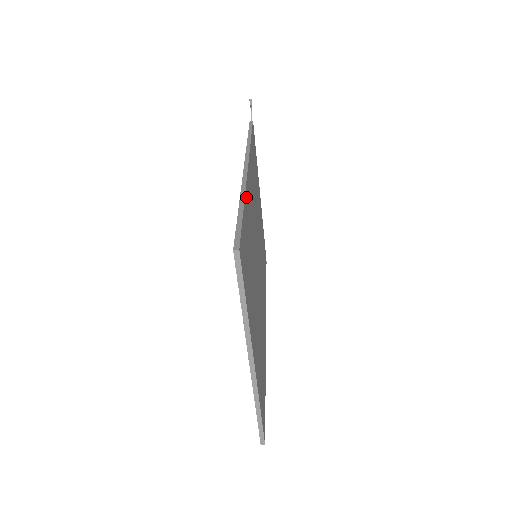
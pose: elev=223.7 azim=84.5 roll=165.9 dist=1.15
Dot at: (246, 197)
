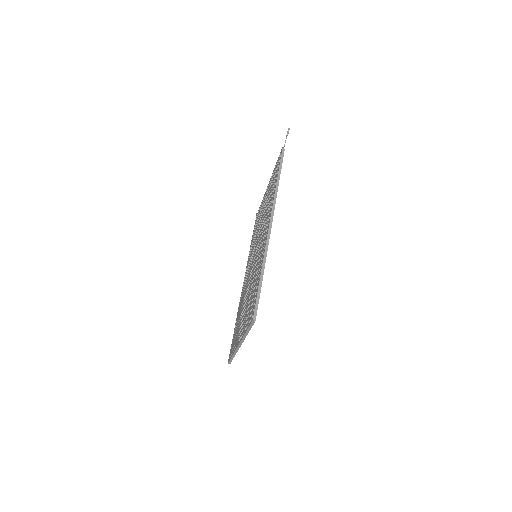
Dot at: (265, 259)
